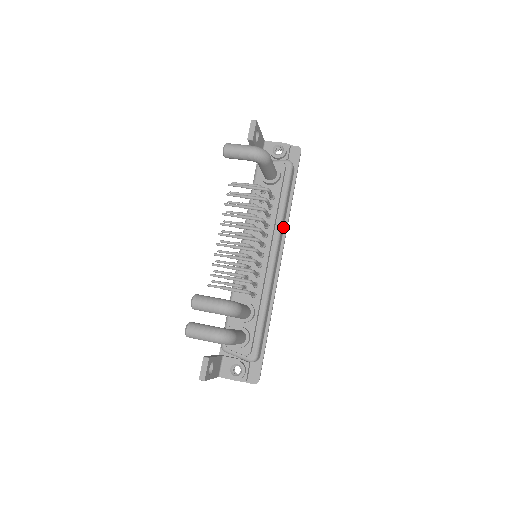
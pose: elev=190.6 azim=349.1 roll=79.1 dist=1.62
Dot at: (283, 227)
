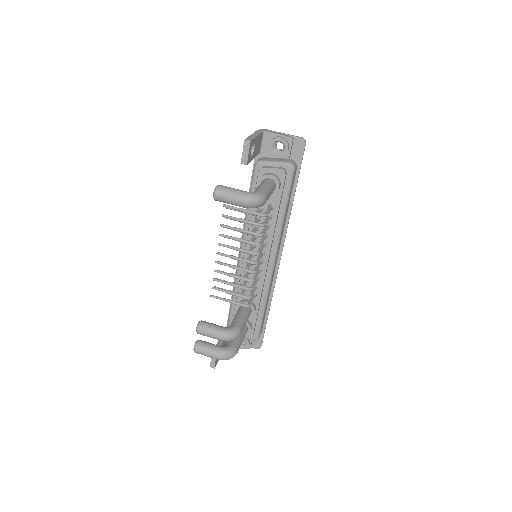
Dot at: (283, 228)
